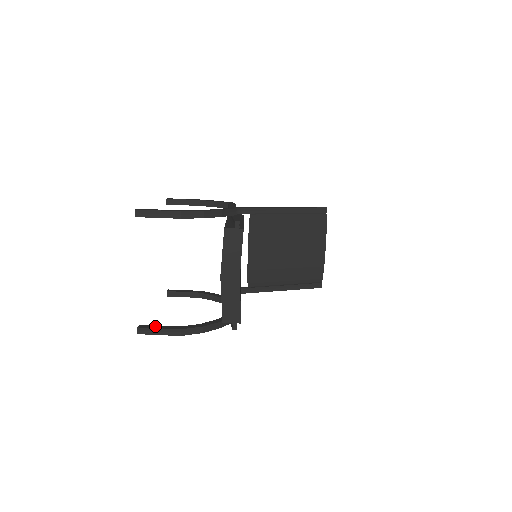
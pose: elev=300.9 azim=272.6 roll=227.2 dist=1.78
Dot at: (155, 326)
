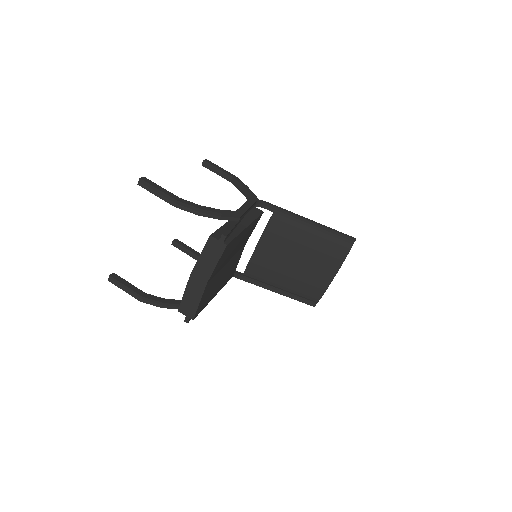
Dot at: (124, 281)
